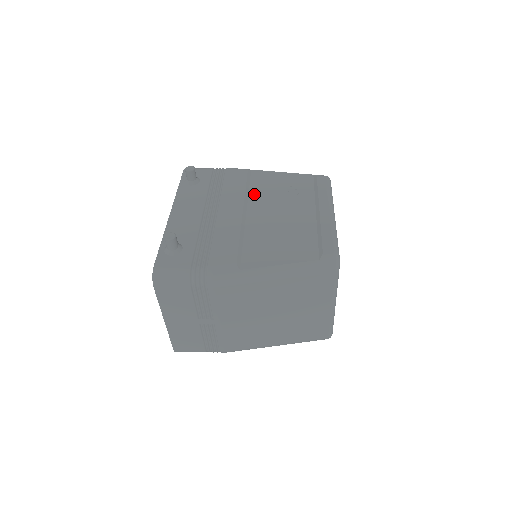
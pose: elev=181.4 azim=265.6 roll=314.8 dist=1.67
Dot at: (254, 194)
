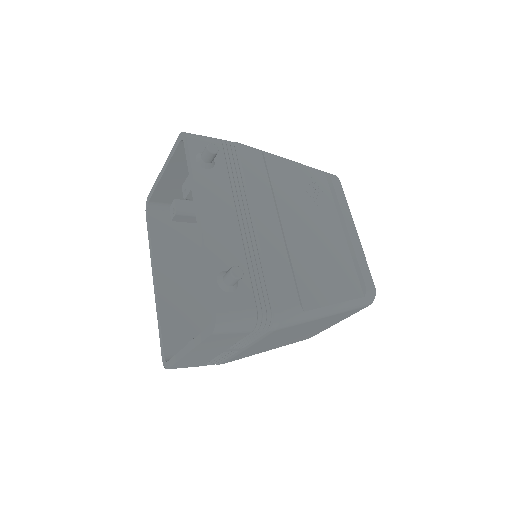
Dot at: (280, 194)
